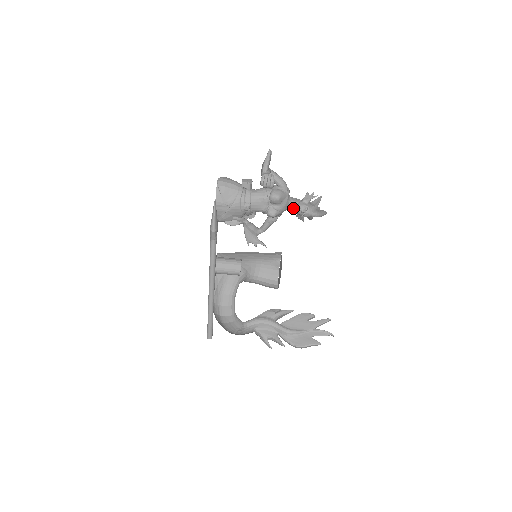
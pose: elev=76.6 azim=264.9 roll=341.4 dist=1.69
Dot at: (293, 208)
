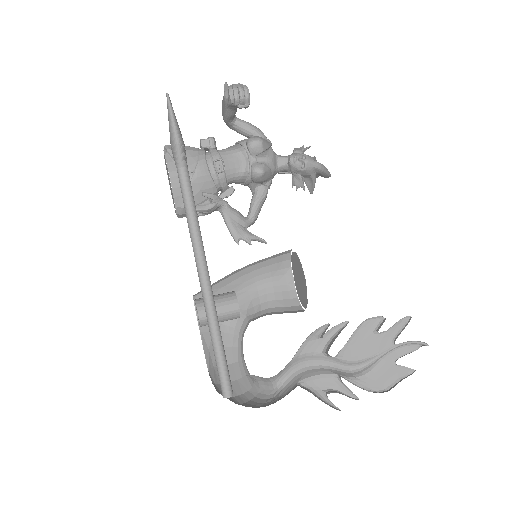
Dot at: (285, 164)
